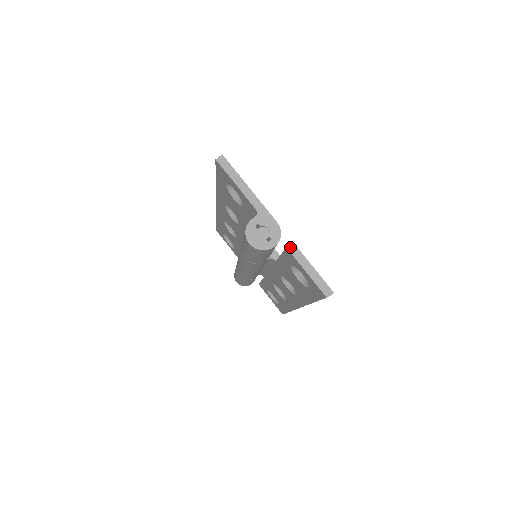
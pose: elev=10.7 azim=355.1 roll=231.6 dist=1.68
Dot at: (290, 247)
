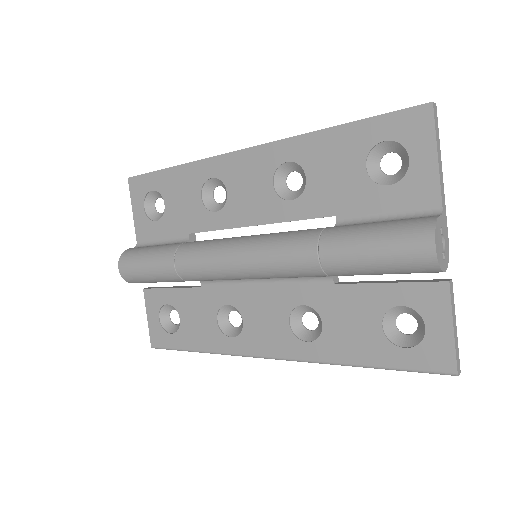
Dot at: (451, 284)
